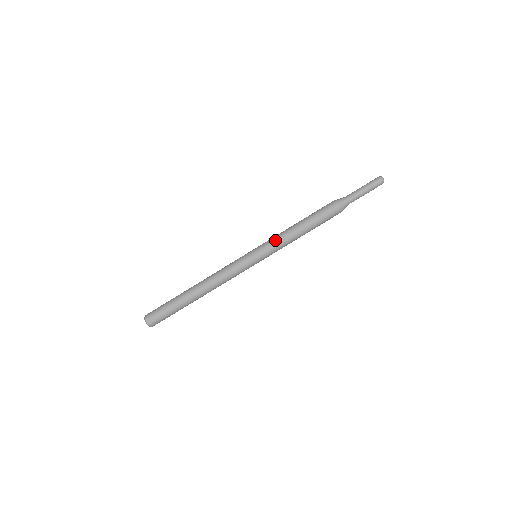
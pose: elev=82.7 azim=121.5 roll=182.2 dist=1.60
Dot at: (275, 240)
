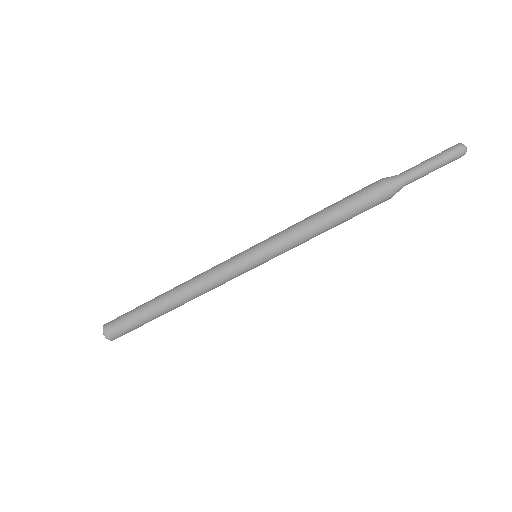
Dot at: (284, 236)
